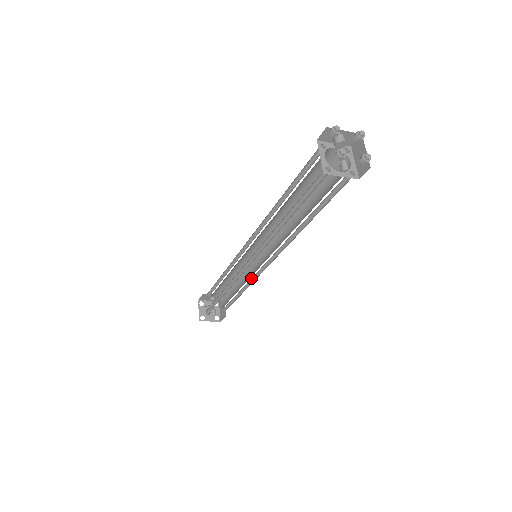
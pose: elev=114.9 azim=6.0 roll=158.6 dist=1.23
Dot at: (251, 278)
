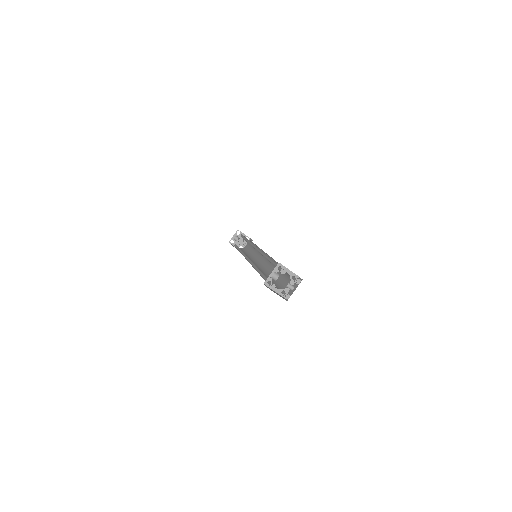
Dot at: occluded
